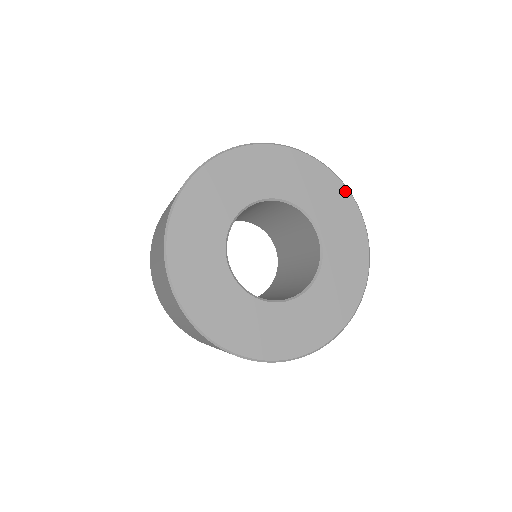
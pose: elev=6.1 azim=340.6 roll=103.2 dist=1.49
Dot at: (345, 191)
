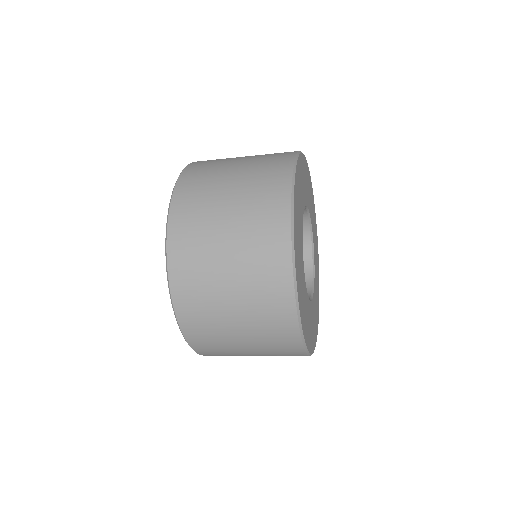
Dot at: occluded
